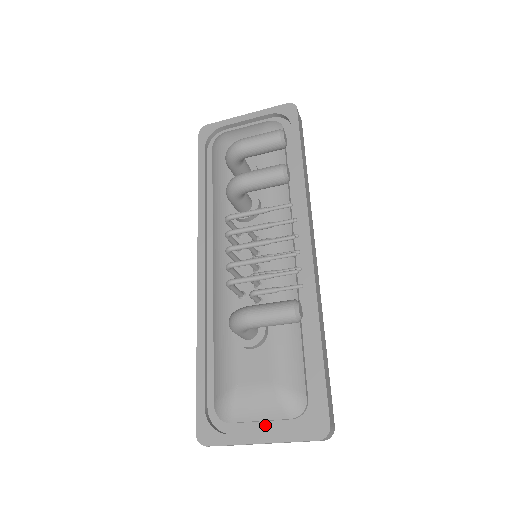
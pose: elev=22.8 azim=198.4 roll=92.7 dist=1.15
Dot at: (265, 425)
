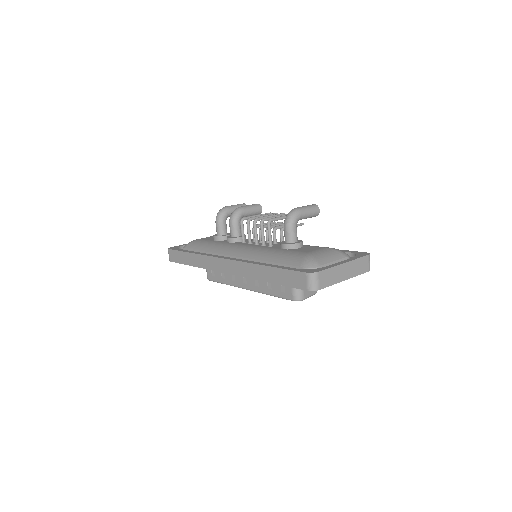
Dot at: occluded
